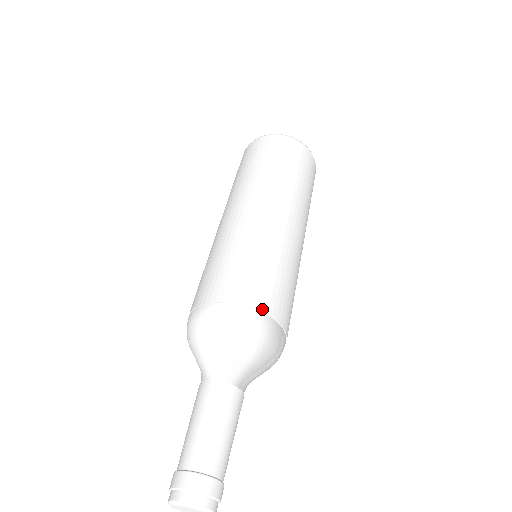
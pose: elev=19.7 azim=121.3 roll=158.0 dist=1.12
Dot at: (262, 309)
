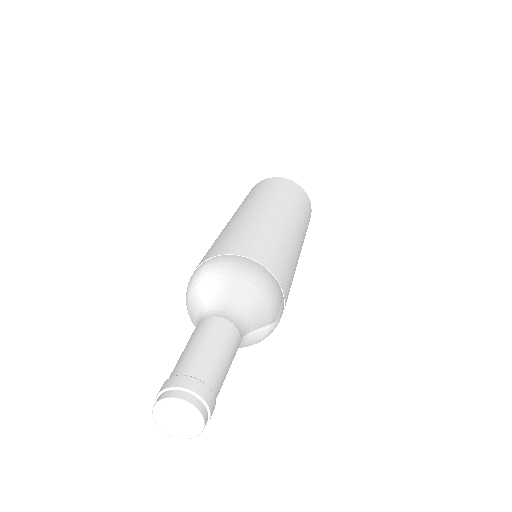
Dot at: (221, 254)
